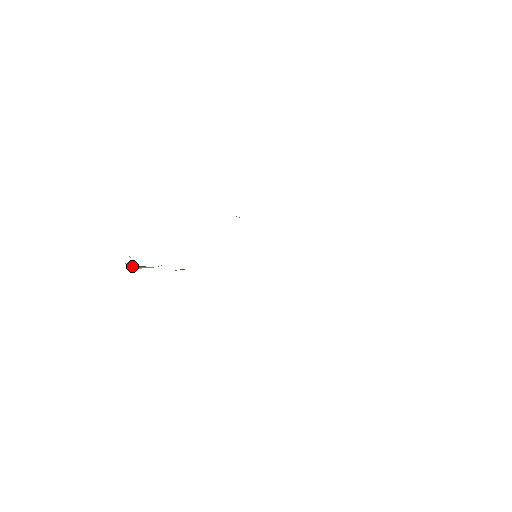
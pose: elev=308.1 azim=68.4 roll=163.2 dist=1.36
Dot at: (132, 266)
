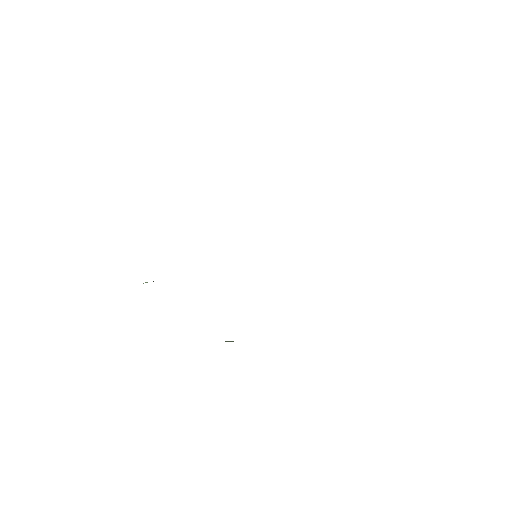
Dot at: occluded
